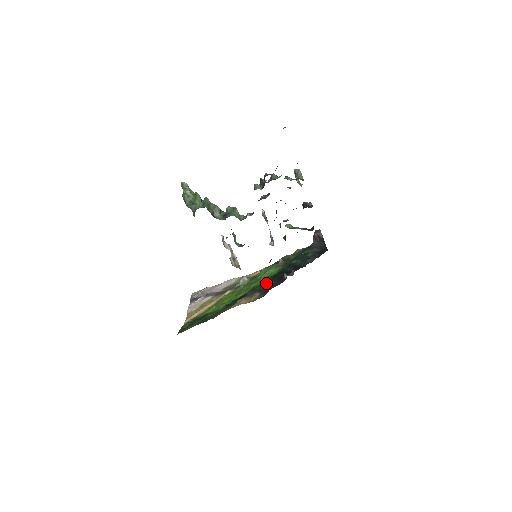
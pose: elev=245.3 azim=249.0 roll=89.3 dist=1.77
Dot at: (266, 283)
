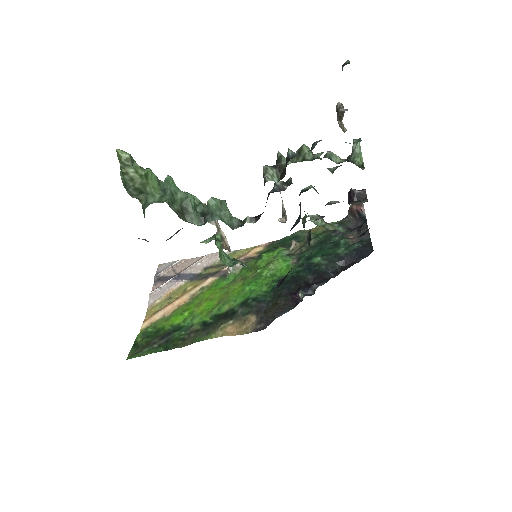
Dot at: (268, 296)
